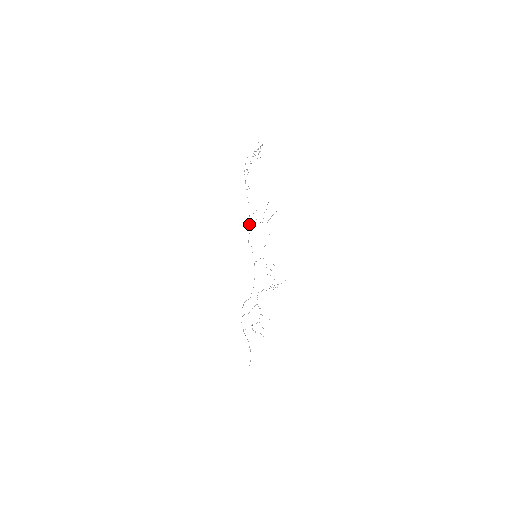
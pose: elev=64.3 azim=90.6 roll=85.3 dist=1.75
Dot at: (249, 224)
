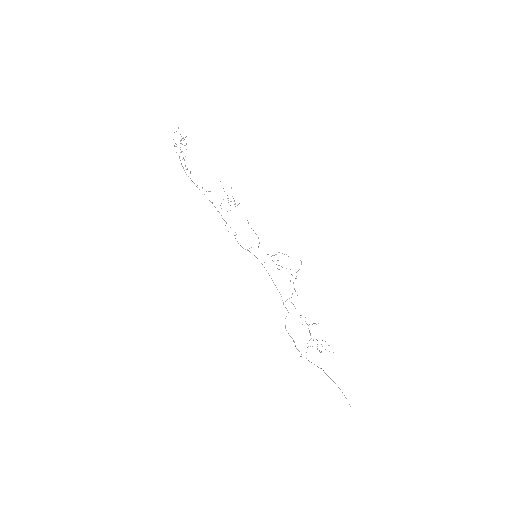
Dot at: occluded
